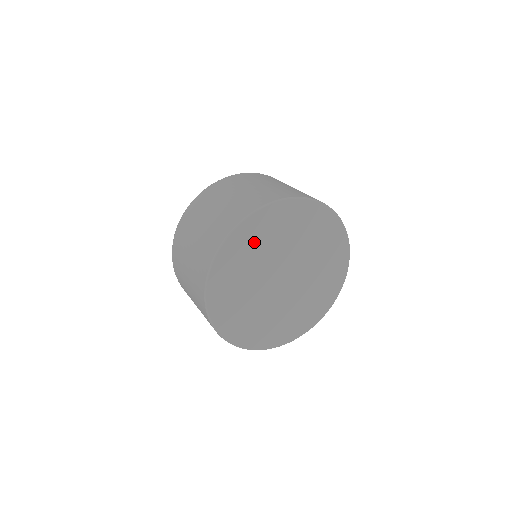
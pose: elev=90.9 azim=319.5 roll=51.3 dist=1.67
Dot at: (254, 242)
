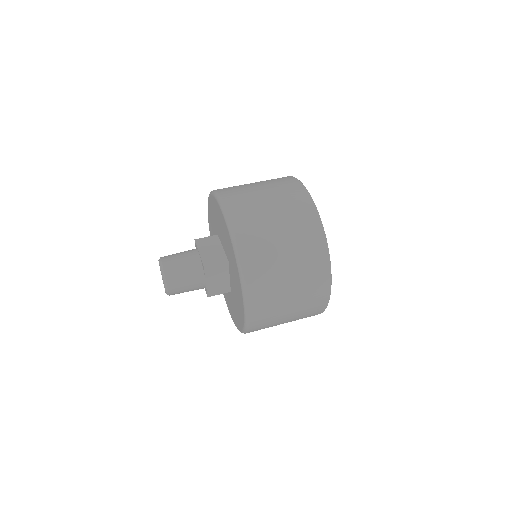
Dot at: occluded
